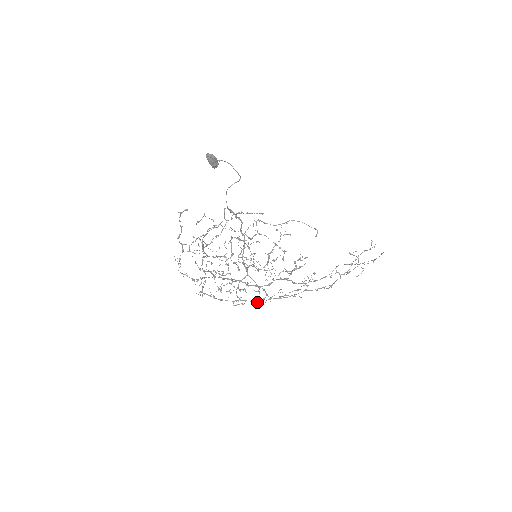
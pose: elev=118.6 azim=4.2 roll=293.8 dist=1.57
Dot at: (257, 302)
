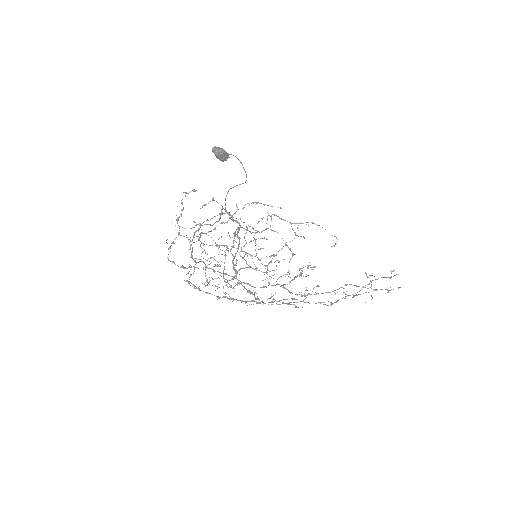
Dot at: occluded
